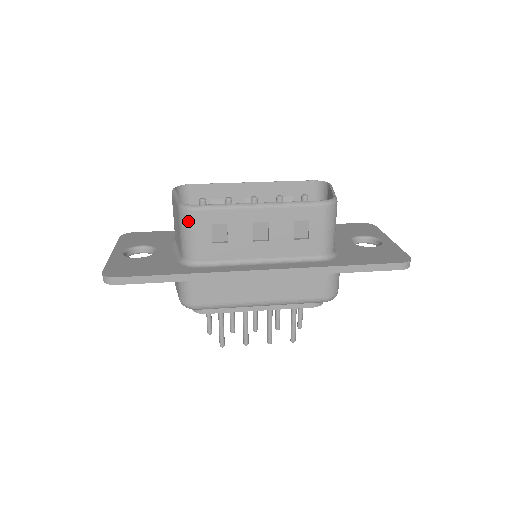
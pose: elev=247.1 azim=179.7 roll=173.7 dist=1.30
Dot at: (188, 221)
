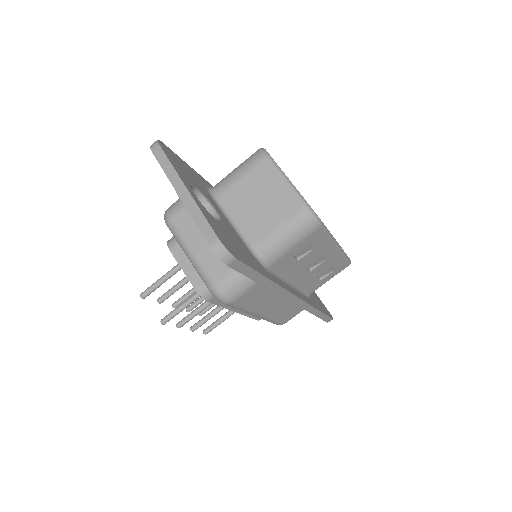
Dot at: (305, 230)
